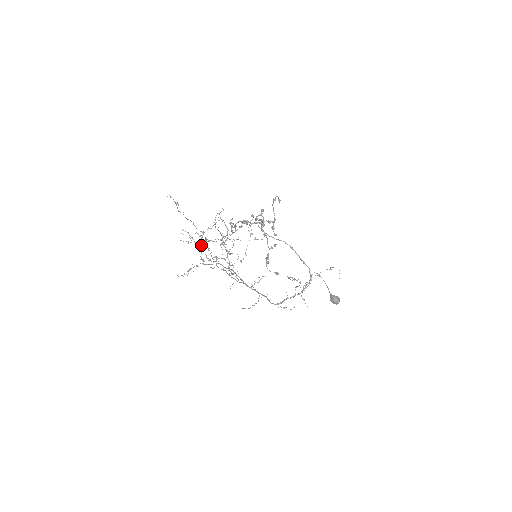
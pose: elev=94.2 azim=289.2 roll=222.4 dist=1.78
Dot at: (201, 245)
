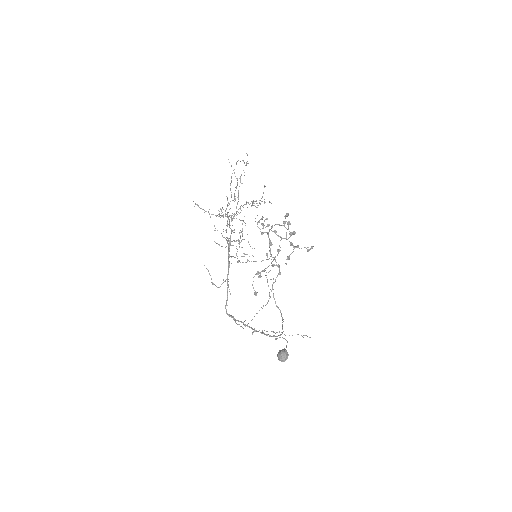
Dot at: occluded
